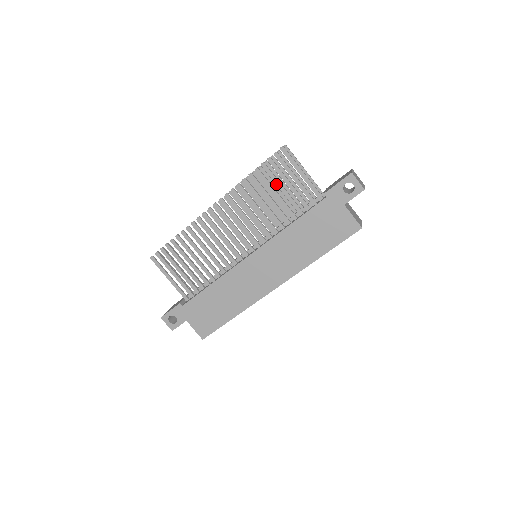
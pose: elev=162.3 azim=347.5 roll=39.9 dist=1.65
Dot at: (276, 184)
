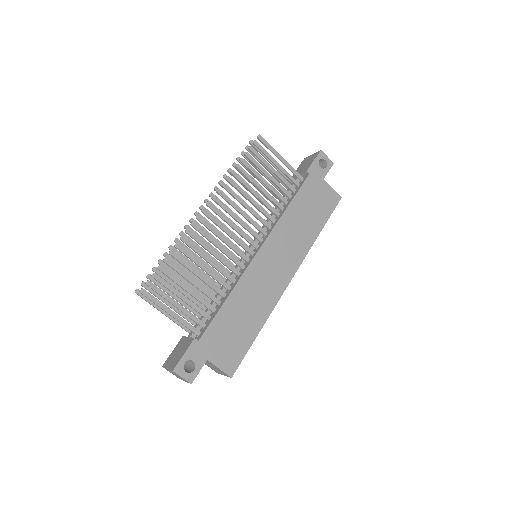
Dot at: (262, 171)
